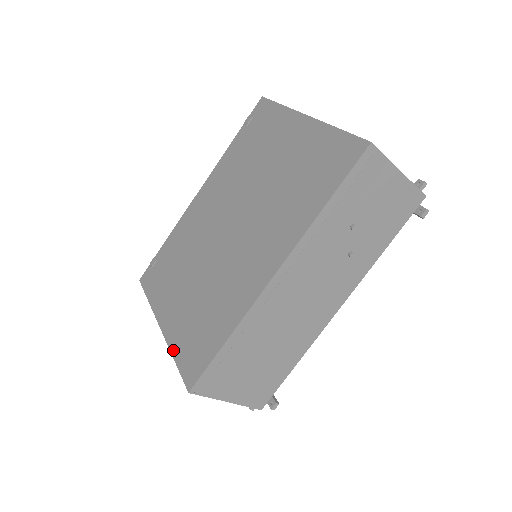
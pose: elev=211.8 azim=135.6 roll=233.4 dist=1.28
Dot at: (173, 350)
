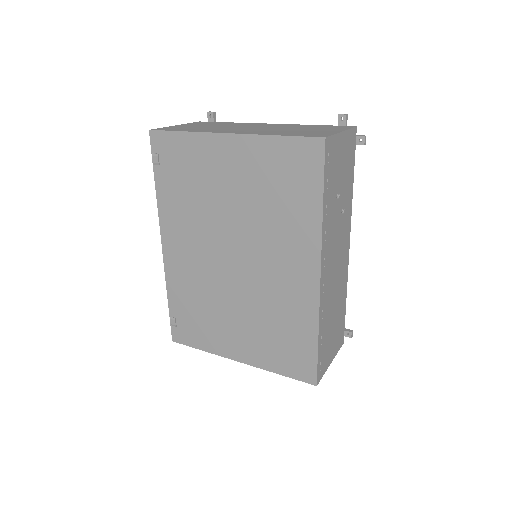
Dot at: (271, 369)
